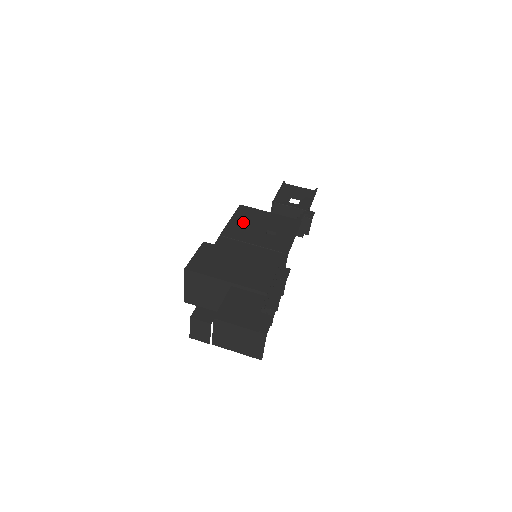
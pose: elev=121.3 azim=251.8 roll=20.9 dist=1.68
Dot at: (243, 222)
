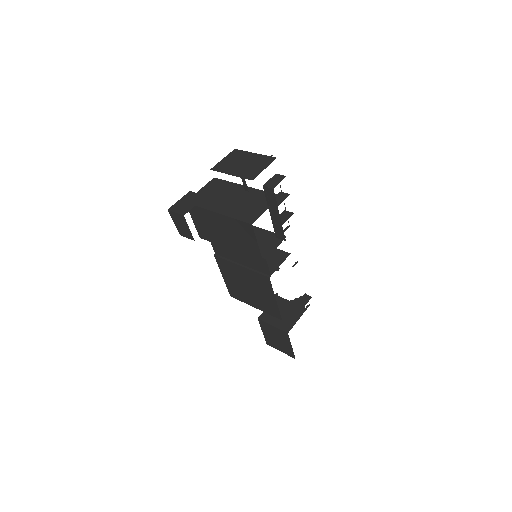
Dot at: occluded
